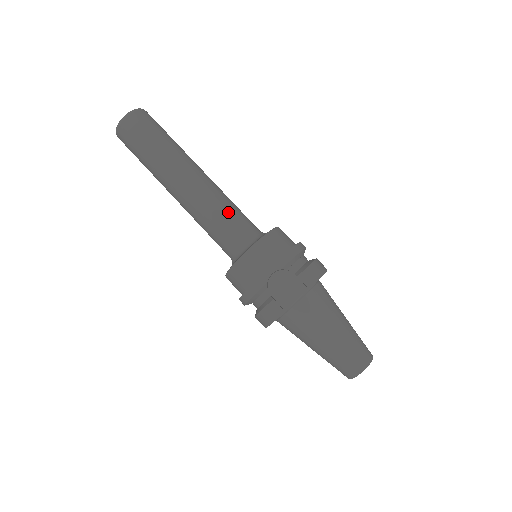
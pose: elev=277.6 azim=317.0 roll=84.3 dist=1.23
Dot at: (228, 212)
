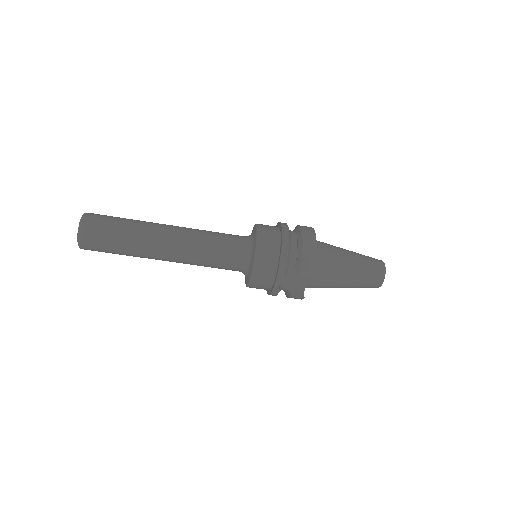
Dot at: (214, 254)
